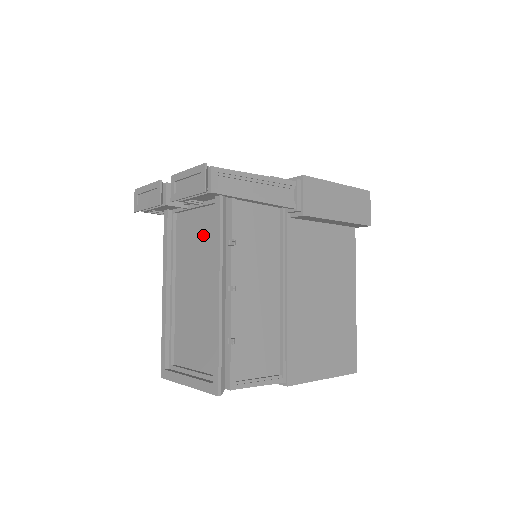
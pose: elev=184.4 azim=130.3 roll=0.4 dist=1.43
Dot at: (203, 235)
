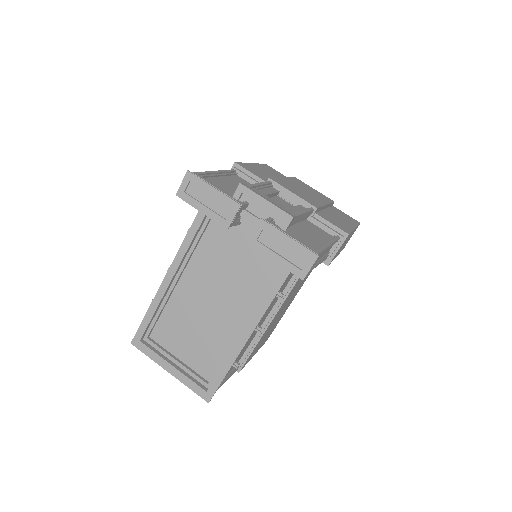
Dot at: (247, 263)
